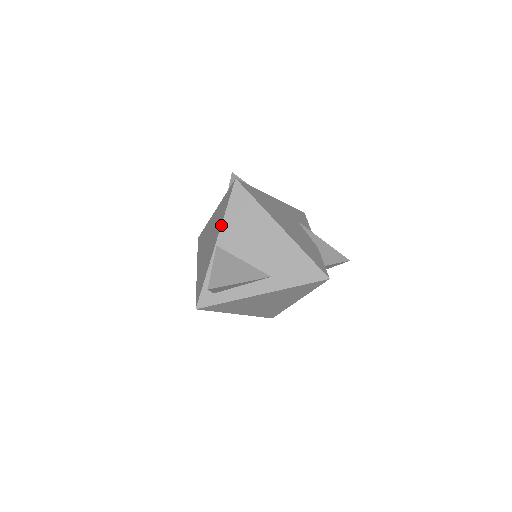
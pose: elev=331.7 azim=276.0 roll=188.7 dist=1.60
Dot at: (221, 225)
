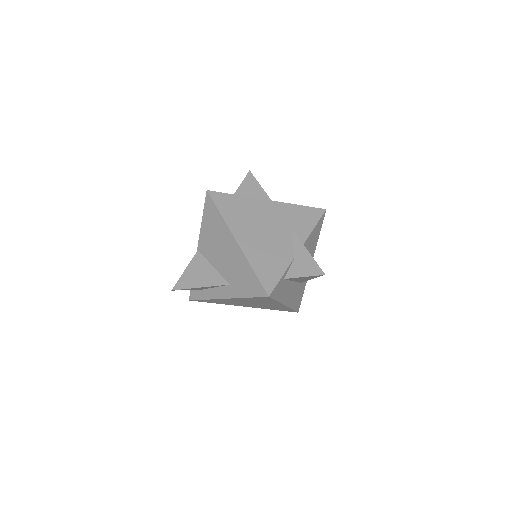
Dot at: (200, 232)
